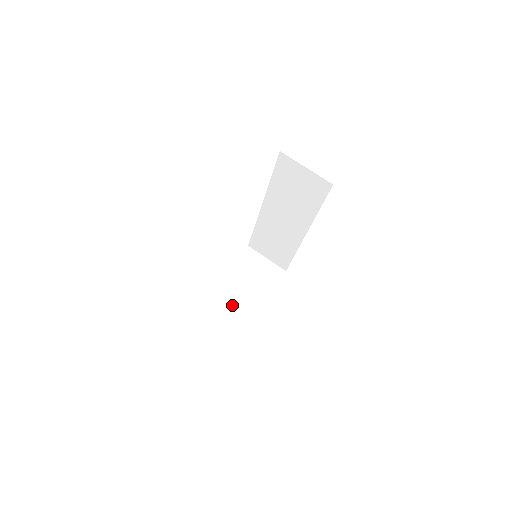
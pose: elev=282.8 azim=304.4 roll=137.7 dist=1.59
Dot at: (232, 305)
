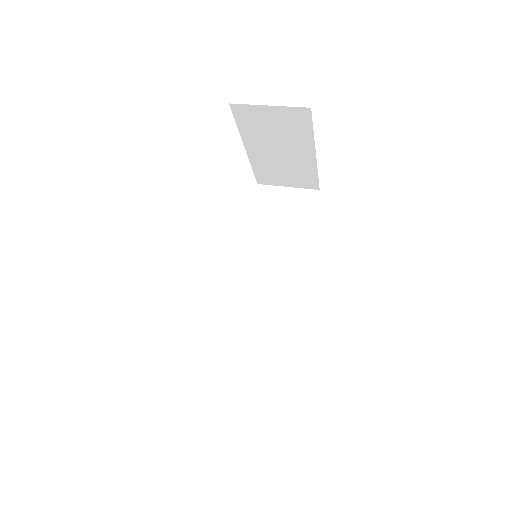
Dot at: occluded
